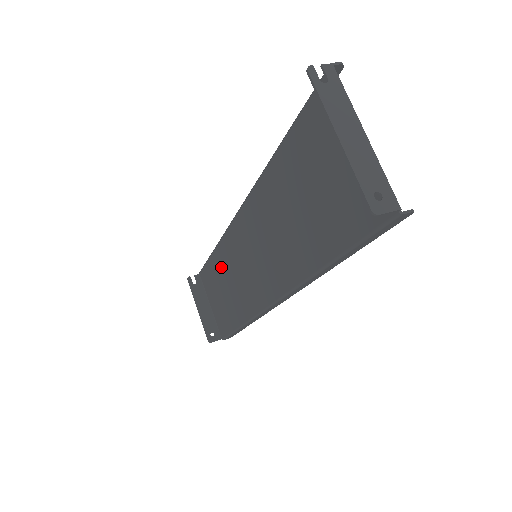
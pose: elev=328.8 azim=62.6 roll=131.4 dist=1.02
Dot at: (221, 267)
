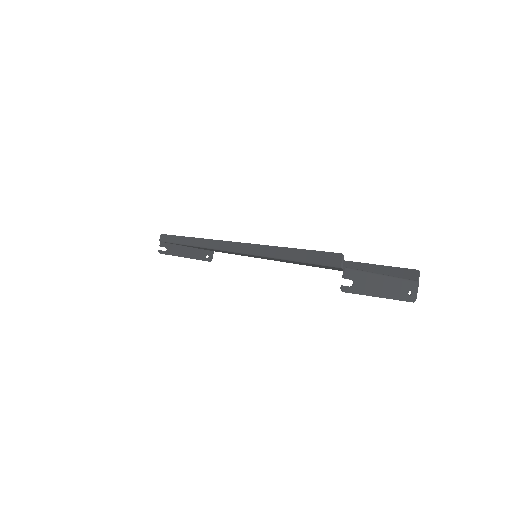
Dot at: occluded
